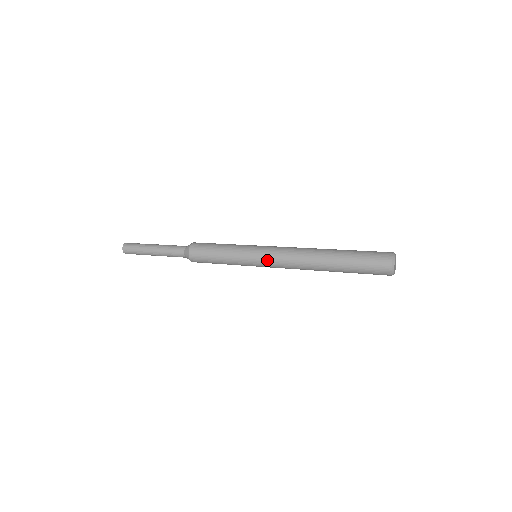
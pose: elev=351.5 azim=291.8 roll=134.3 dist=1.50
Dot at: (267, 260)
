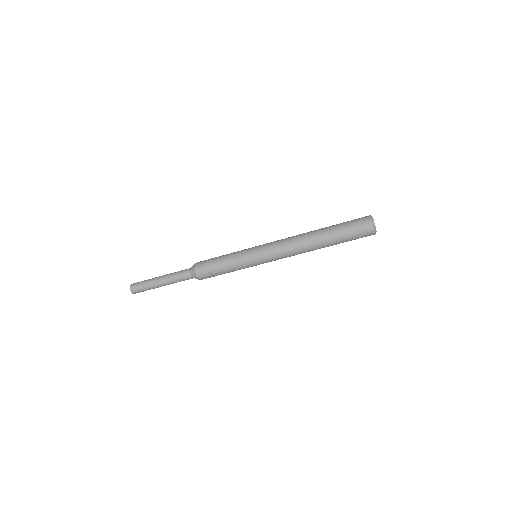
Dot at: (267, 243)
